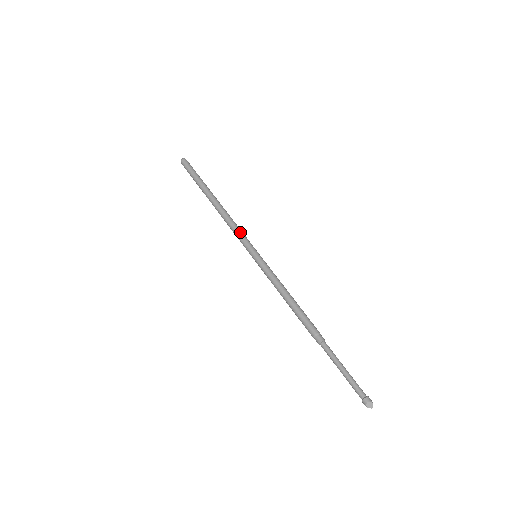
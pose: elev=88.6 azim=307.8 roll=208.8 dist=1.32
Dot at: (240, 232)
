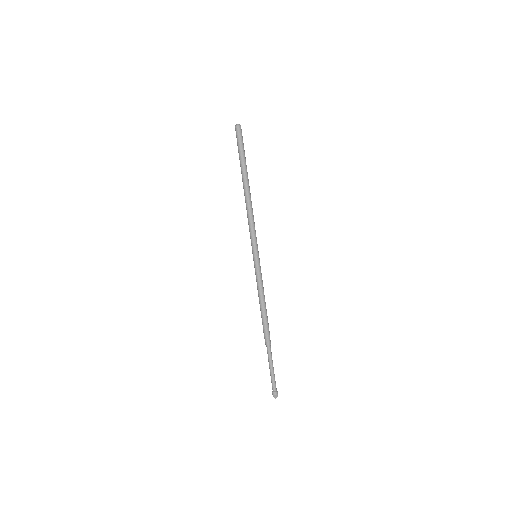
Dot at: (254, 230)
